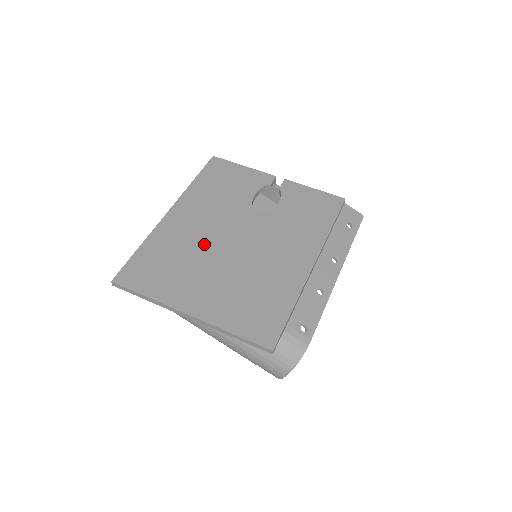
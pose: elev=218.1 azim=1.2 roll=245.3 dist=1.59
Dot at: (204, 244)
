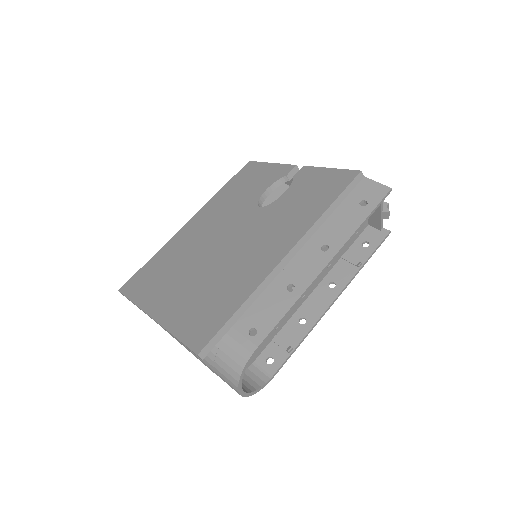
Dot at: (198, 248)
